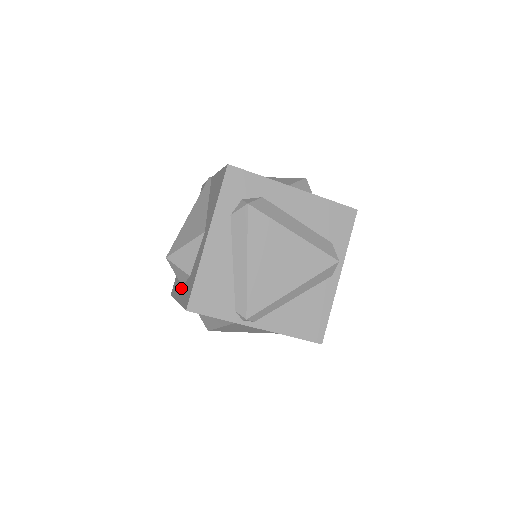
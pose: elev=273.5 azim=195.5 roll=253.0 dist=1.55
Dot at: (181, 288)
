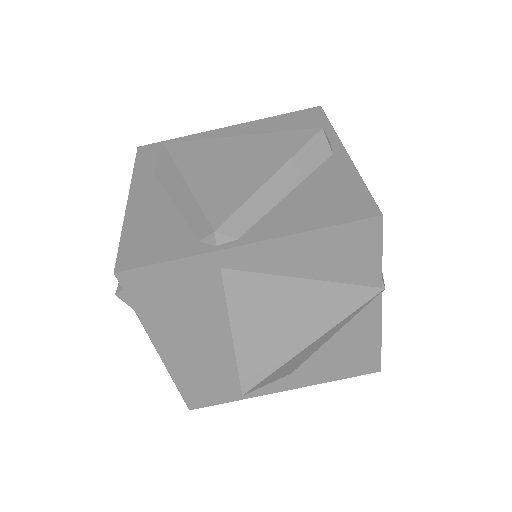
Dot at: occluded
